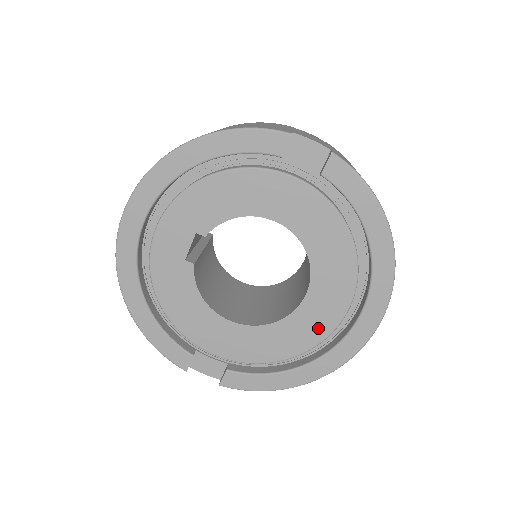
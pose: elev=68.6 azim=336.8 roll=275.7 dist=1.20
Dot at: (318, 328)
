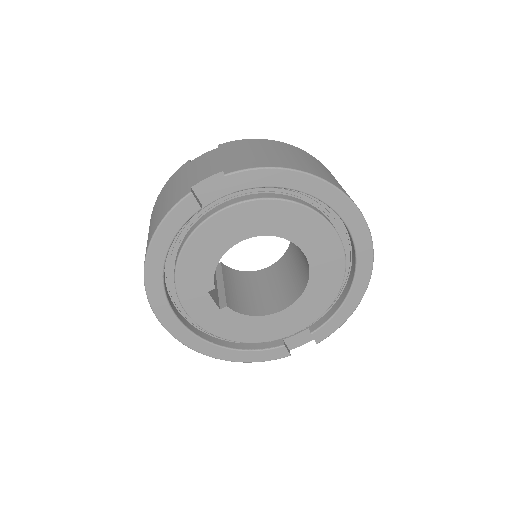
Dot at: (334, 264)
